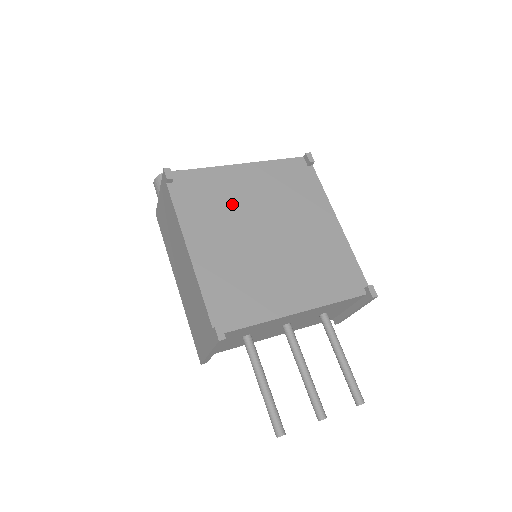
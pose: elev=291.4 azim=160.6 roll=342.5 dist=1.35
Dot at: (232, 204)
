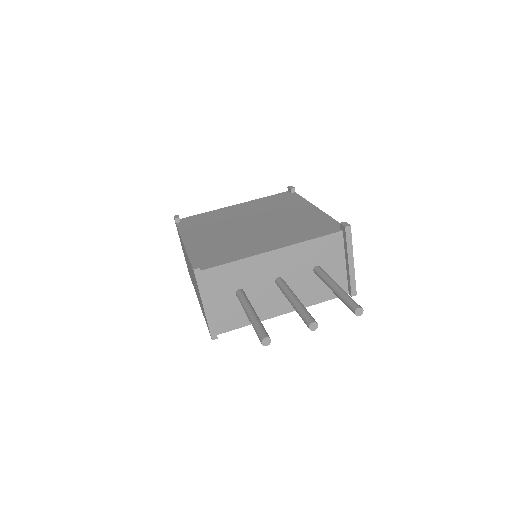
Dot at: (224, 220)
